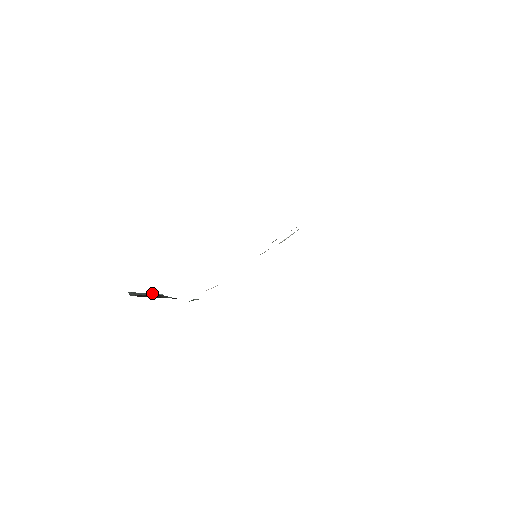
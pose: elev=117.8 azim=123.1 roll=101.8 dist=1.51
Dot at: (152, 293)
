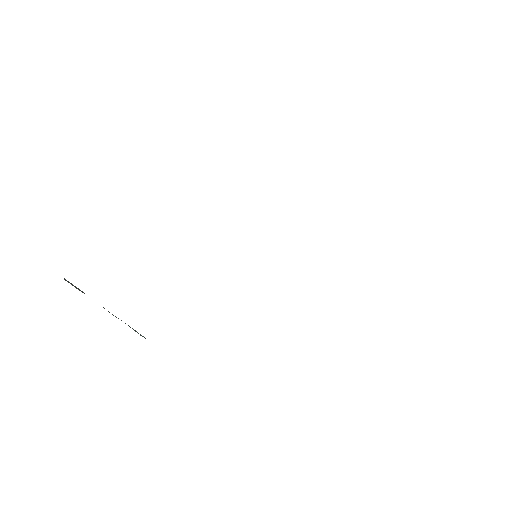
Dot at: occluded
